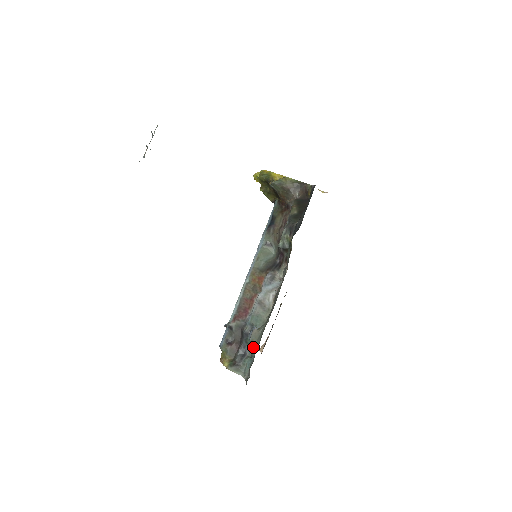
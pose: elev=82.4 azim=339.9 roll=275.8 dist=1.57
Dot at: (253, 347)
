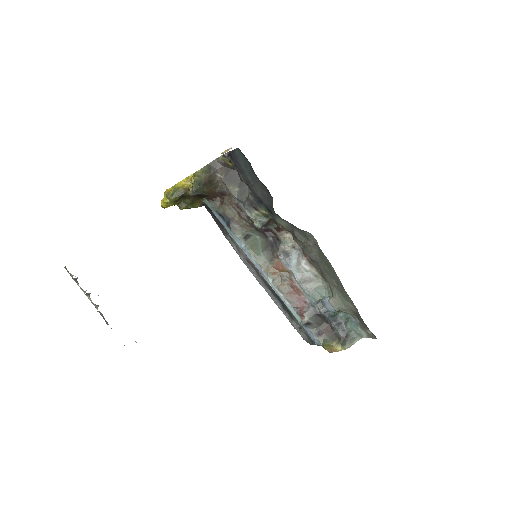
Dot at: (344, 312)
